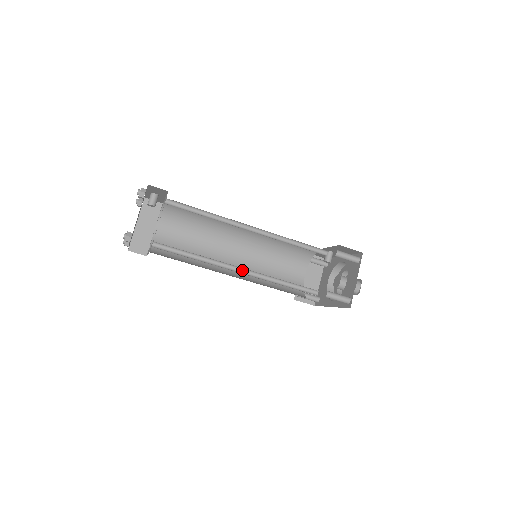
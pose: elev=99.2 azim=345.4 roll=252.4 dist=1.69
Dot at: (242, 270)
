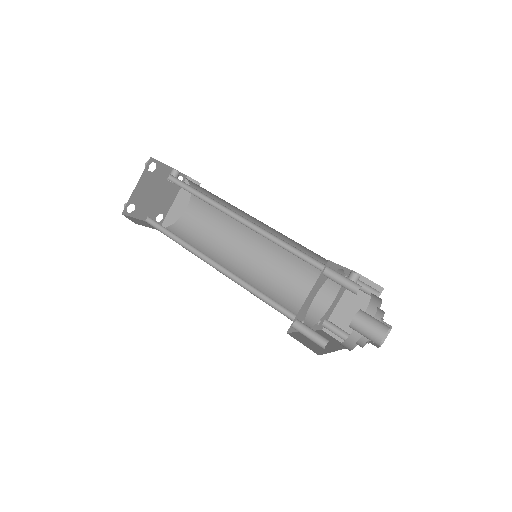
Dot at: (220, 266)
